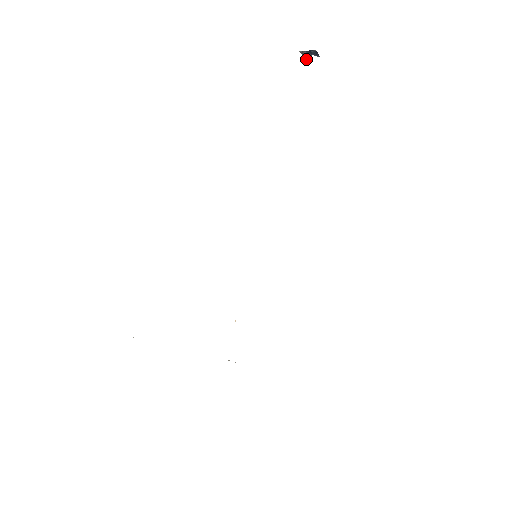
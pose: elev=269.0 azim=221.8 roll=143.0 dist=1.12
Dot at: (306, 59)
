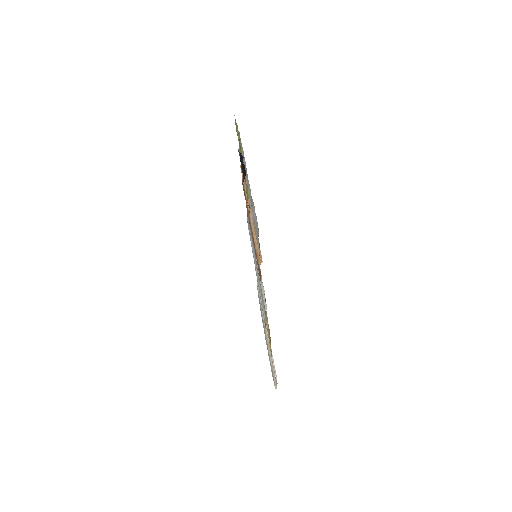
Dot at: occluded
